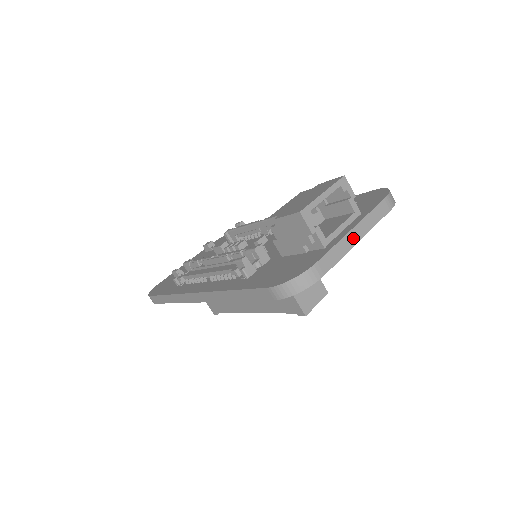
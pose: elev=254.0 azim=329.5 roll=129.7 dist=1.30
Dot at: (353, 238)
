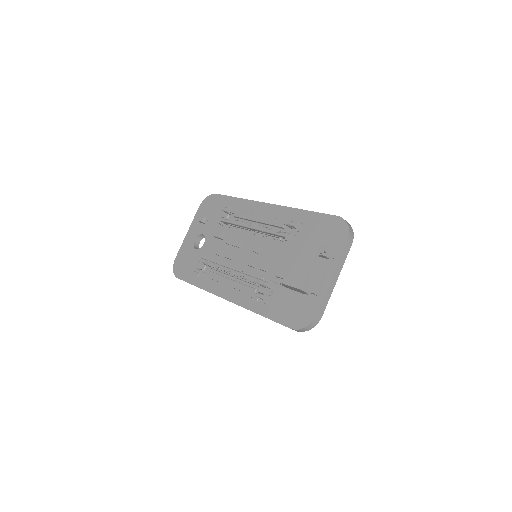
Dot at: (333, 282)
